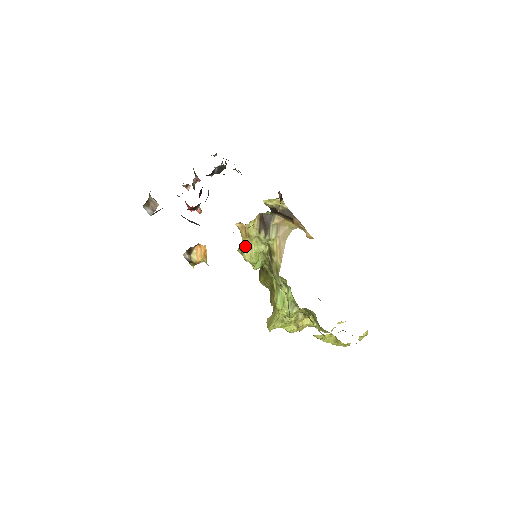
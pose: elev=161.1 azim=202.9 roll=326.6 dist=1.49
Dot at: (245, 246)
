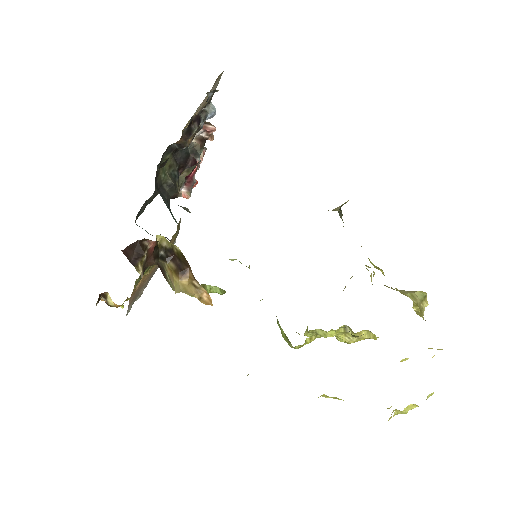
Dot at: occluded
